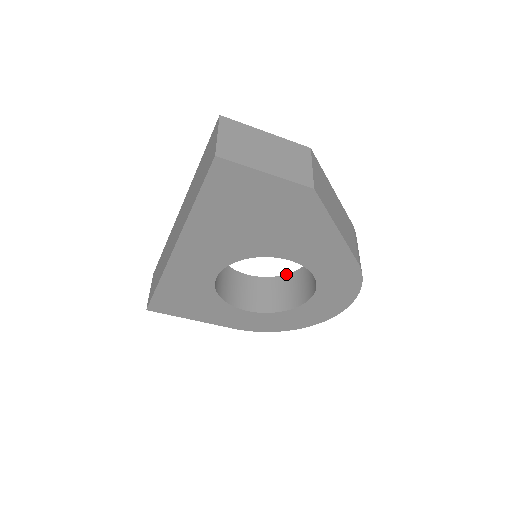
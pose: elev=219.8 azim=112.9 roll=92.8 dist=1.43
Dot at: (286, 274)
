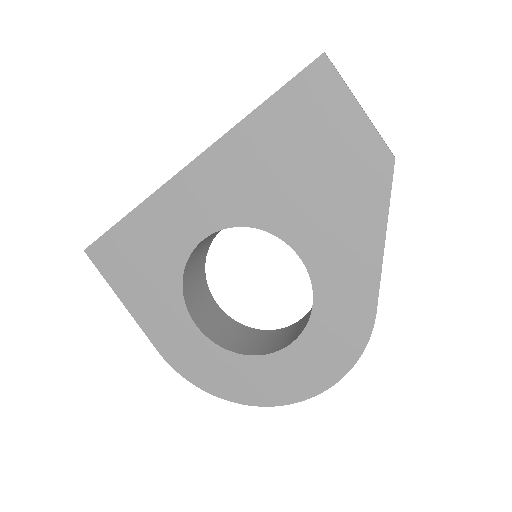
Dot at: (259, 329)
